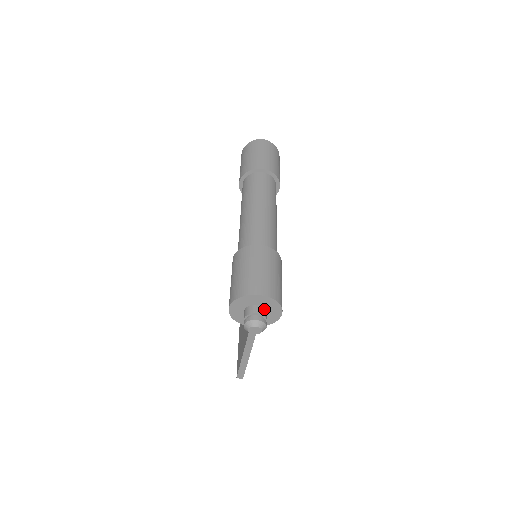
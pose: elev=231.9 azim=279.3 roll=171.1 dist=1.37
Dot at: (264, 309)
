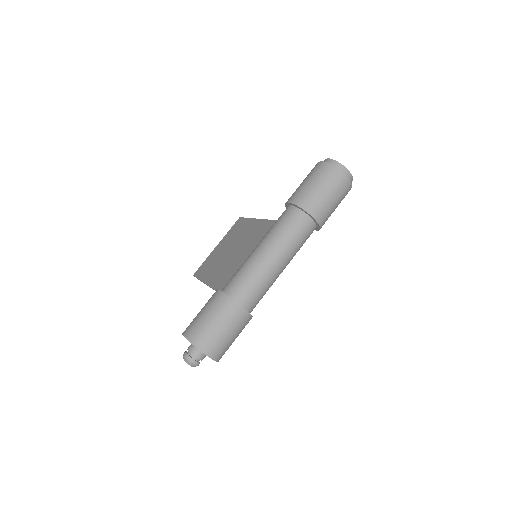
Dot at: (205, 355)
